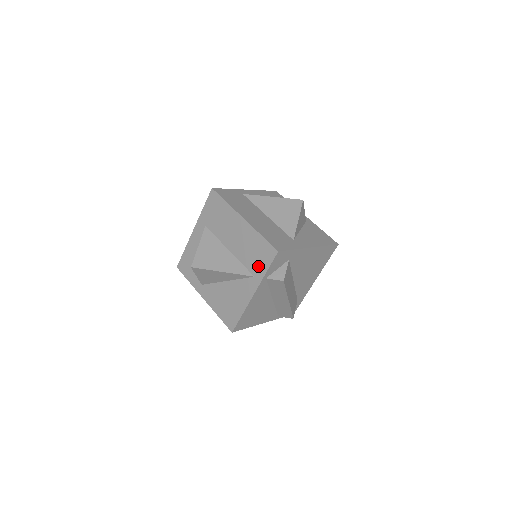
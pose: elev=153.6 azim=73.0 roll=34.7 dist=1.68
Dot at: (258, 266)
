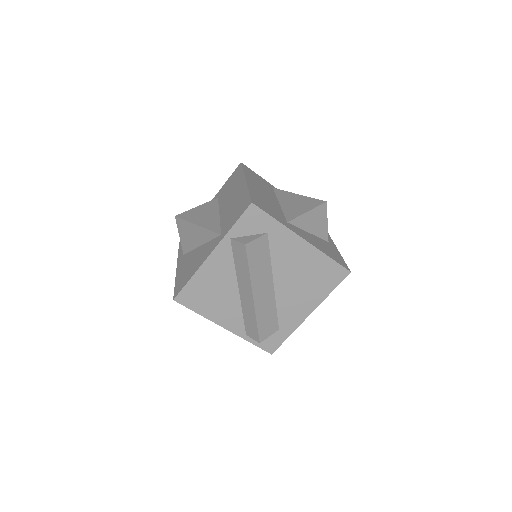
Dot at: (229, 223)
